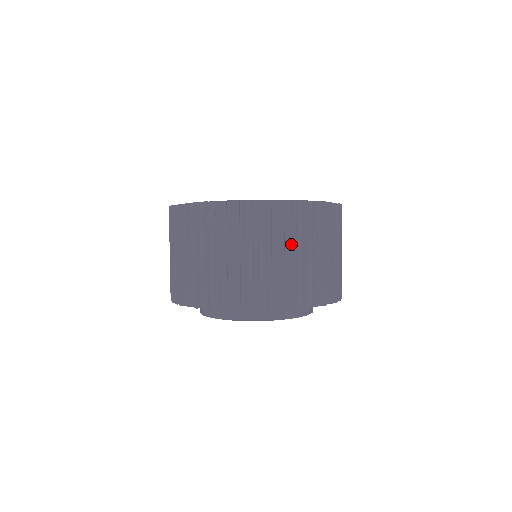
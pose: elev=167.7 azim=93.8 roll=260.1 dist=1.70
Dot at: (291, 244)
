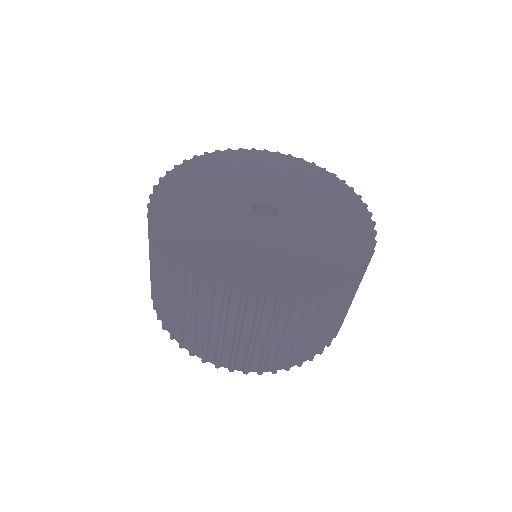
Dot at: (312, 323)
